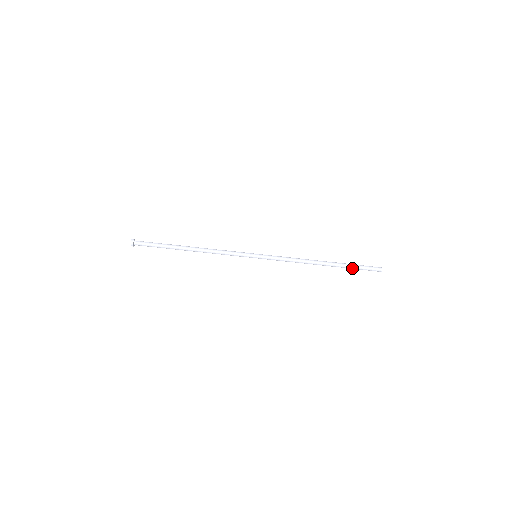
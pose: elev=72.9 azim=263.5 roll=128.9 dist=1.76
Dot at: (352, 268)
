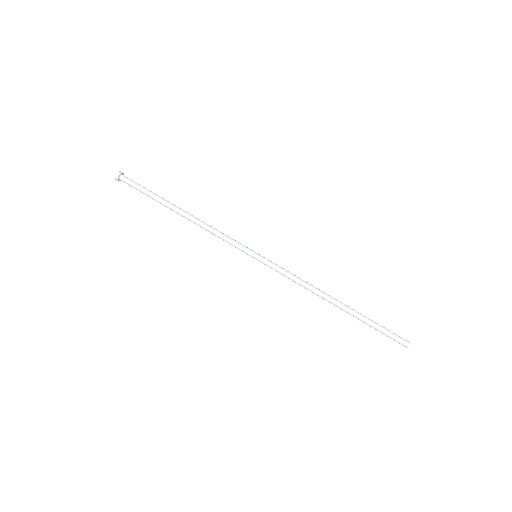
Dot at: (370, 326)
